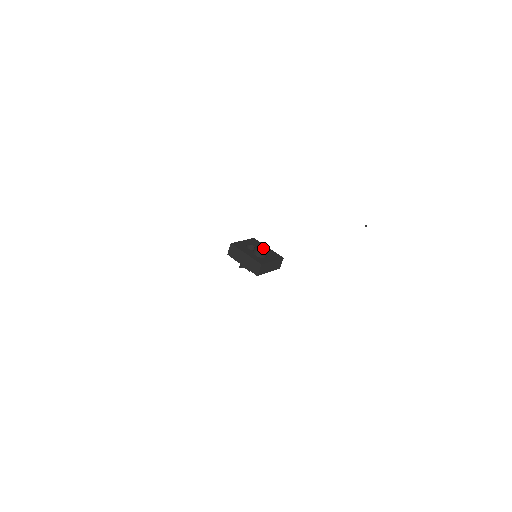
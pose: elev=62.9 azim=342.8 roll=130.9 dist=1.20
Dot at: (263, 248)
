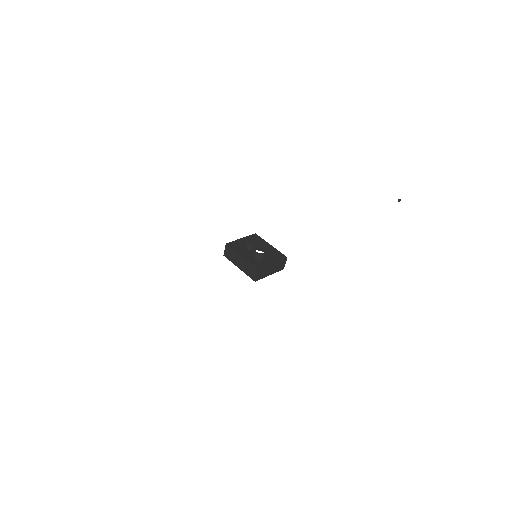
Dot at: (264, 246)
